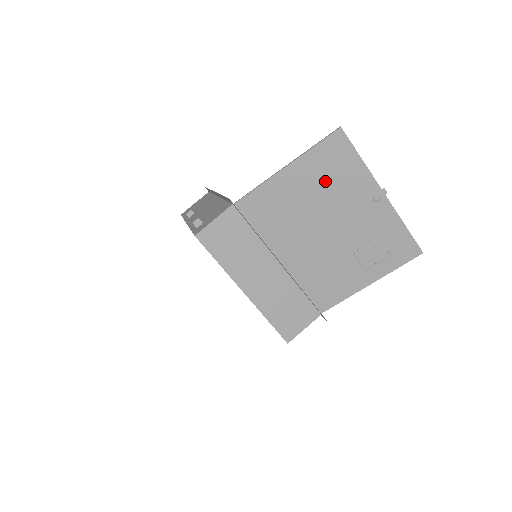
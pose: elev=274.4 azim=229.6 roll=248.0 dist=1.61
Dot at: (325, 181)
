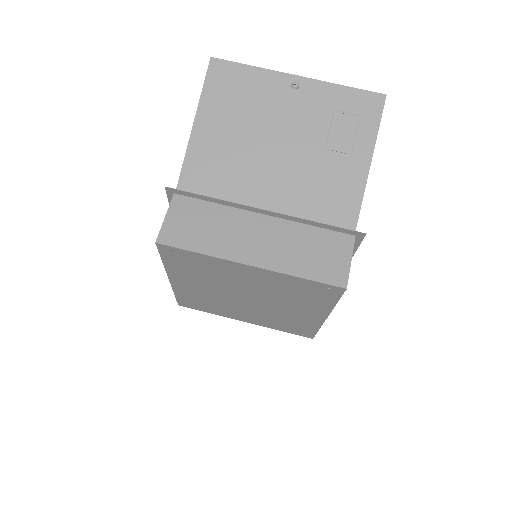
Dot at: (237, 107)
